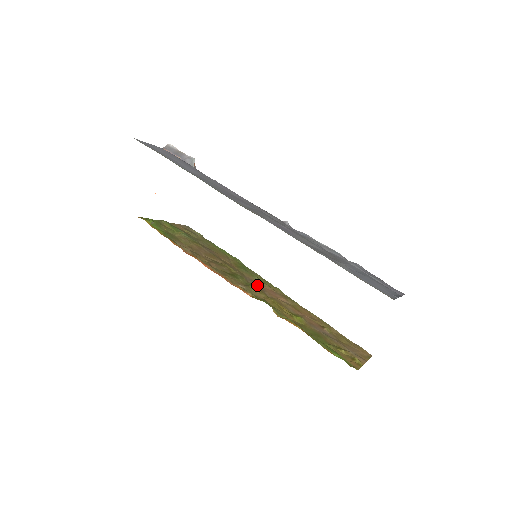
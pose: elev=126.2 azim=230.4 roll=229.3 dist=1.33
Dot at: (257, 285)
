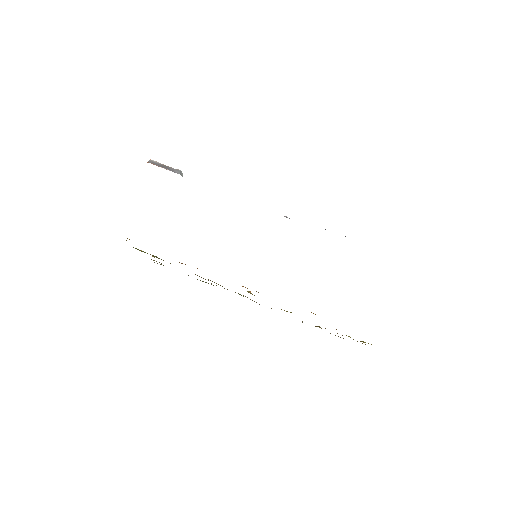
Dot at: occluded
